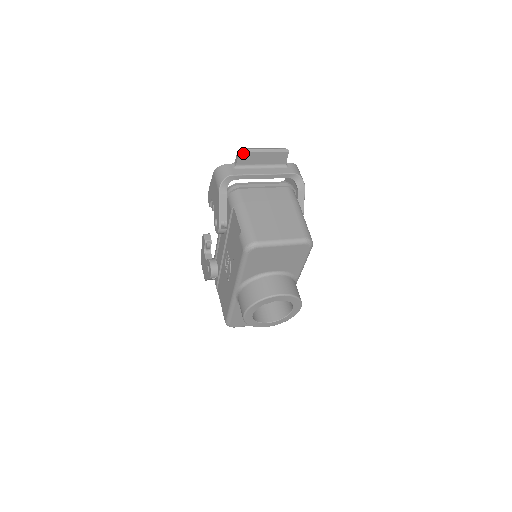
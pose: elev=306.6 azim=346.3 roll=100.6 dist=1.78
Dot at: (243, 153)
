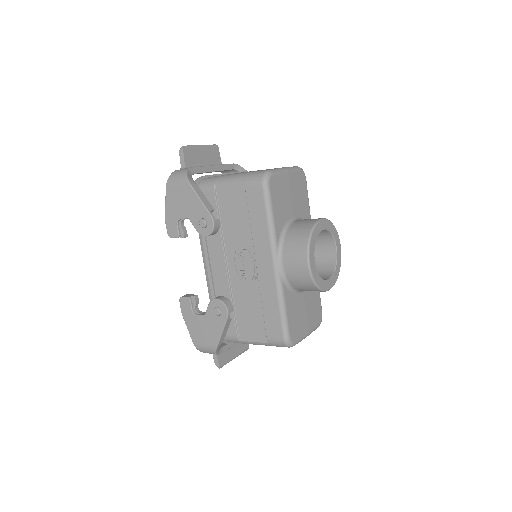
Dot at: (186, 150)
